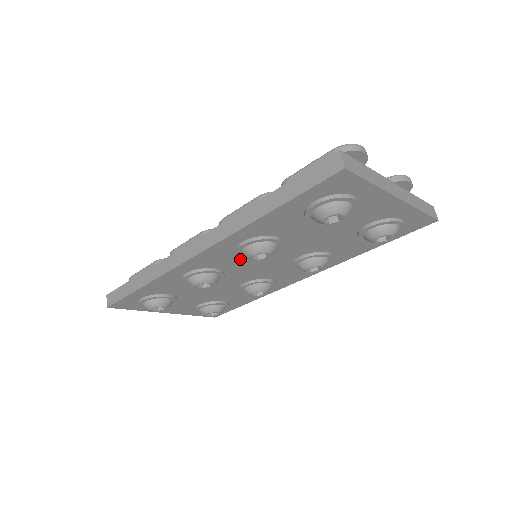
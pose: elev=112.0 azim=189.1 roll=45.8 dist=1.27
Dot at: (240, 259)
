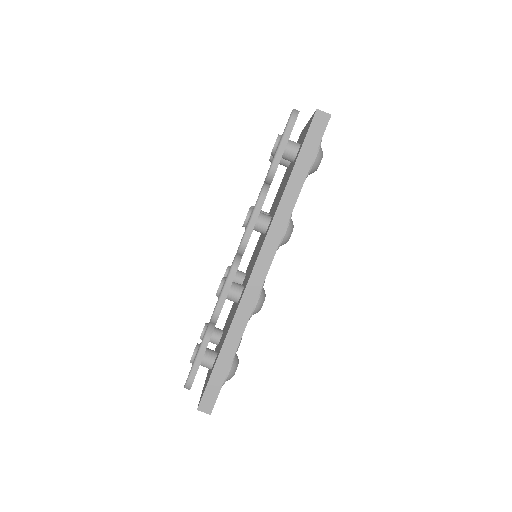
Dot at: occluded
